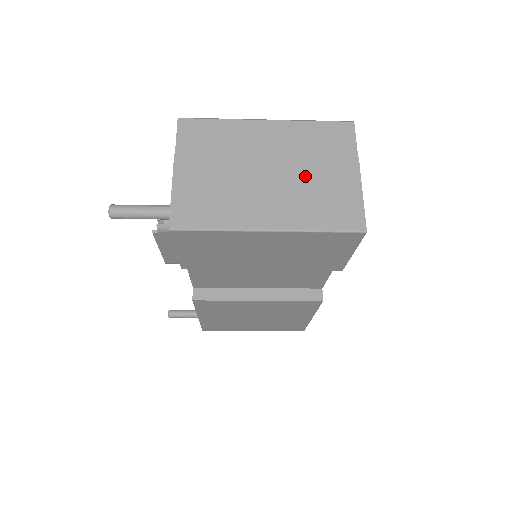
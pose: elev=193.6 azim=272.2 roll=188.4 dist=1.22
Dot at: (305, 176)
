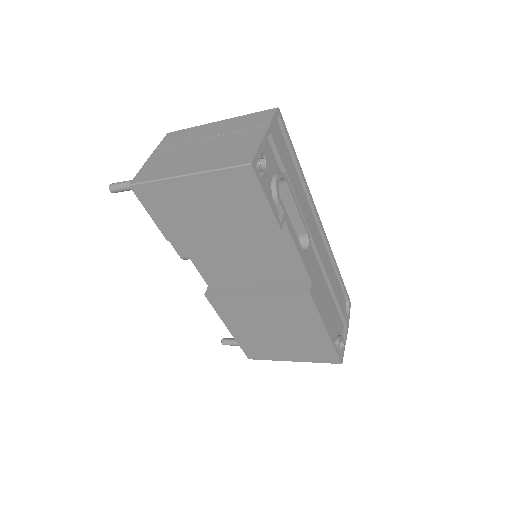
Dot at: (226, 143)
